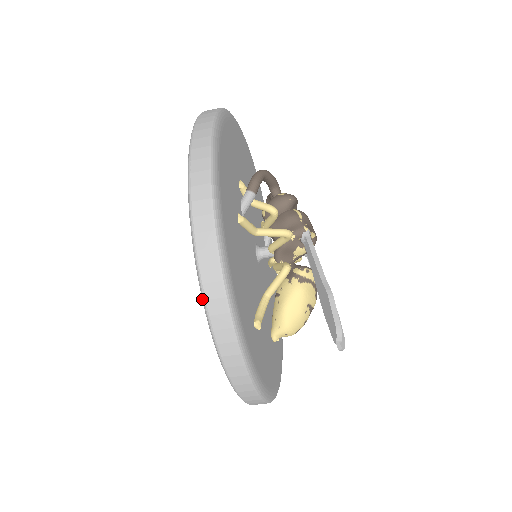
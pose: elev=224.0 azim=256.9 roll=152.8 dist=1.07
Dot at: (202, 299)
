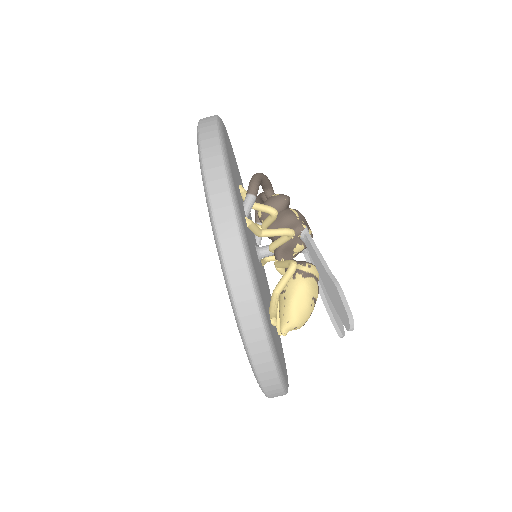
Dot at: (231, 302)
